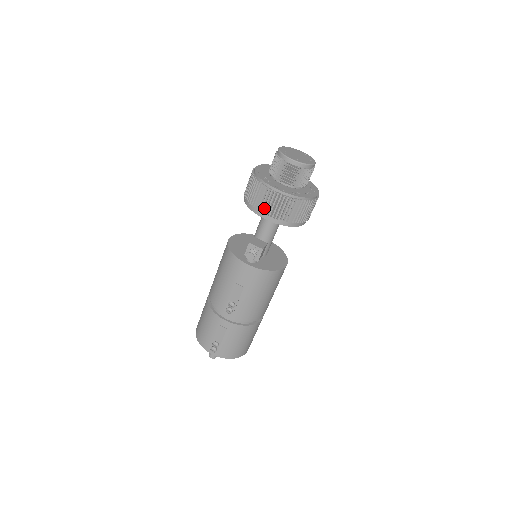
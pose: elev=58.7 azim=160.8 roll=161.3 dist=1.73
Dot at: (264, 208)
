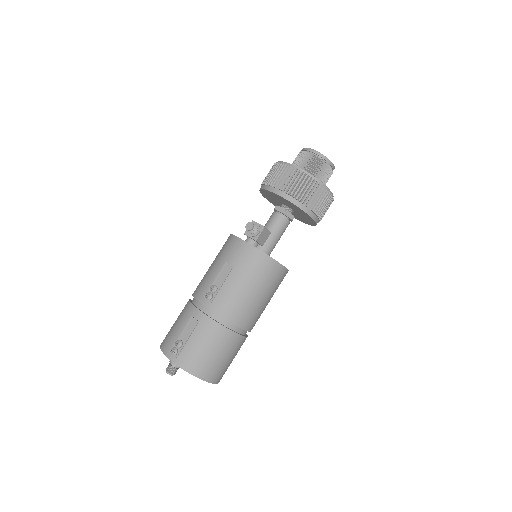
Dot at: (276, 182)
